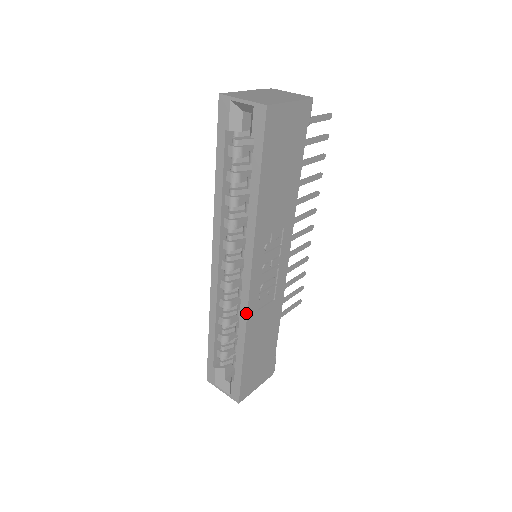
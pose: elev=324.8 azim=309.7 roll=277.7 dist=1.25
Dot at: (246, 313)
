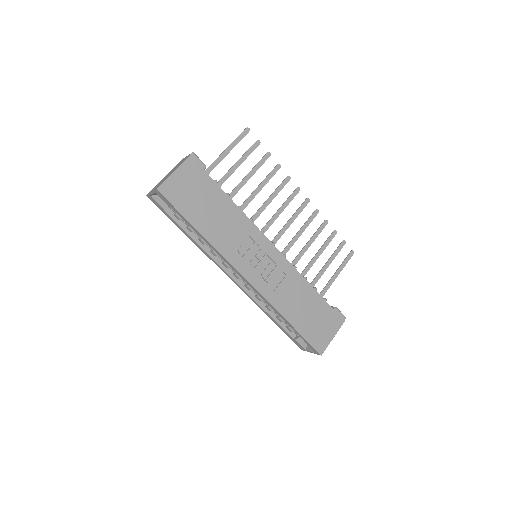
Dot at: (264, 298)
